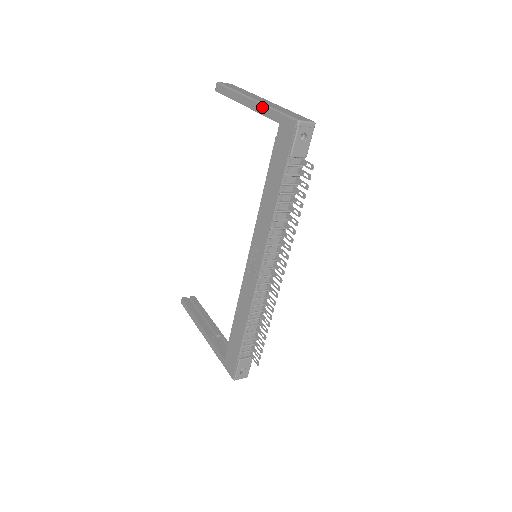
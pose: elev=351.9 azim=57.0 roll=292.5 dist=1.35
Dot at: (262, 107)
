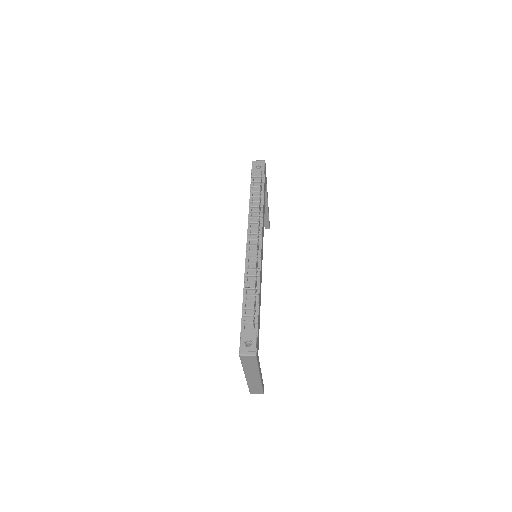
Dot at: occluded
